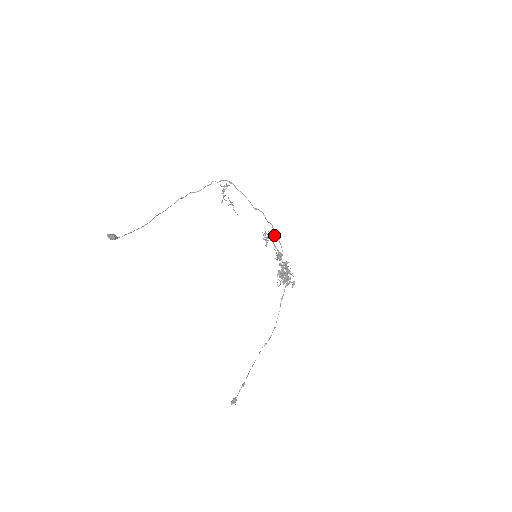
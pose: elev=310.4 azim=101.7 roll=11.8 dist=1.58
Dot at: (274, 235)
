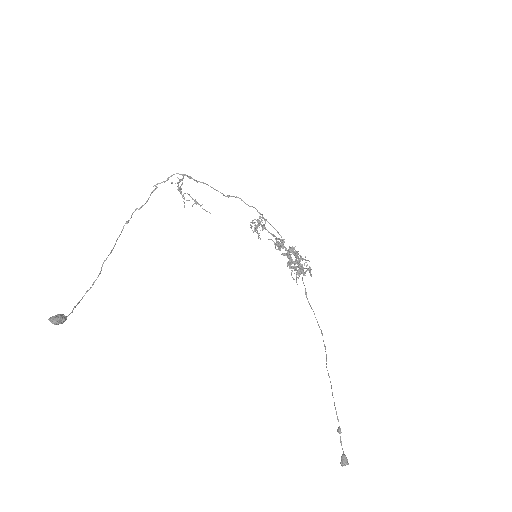
Dot at: (265, 220)
